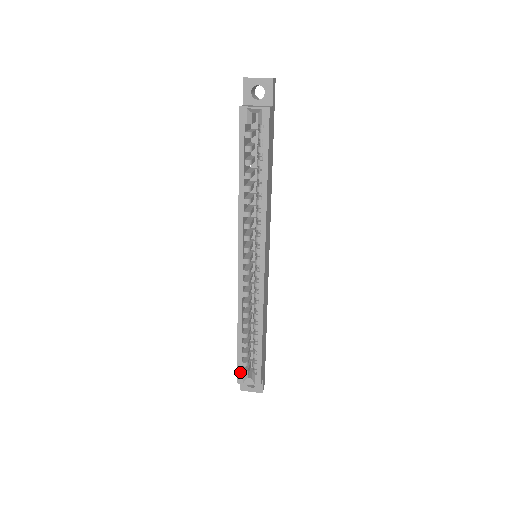
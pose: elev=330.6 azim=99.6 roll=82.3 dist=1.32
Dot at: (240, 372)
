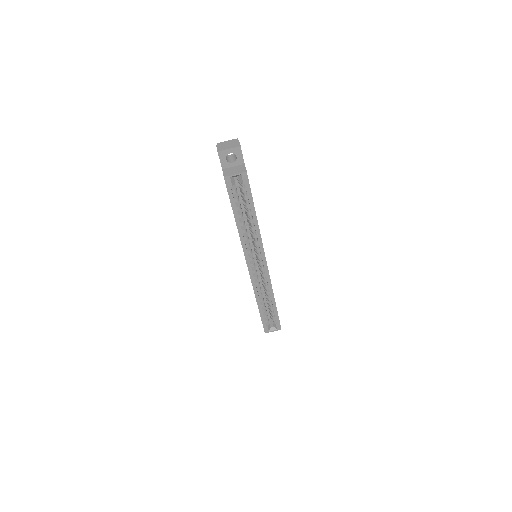
Dot at: (265, 327)
